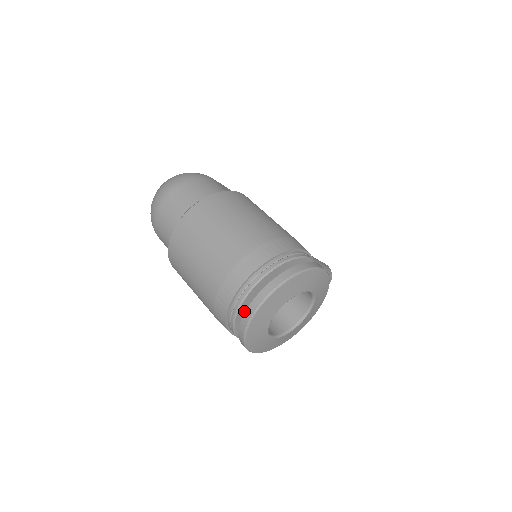
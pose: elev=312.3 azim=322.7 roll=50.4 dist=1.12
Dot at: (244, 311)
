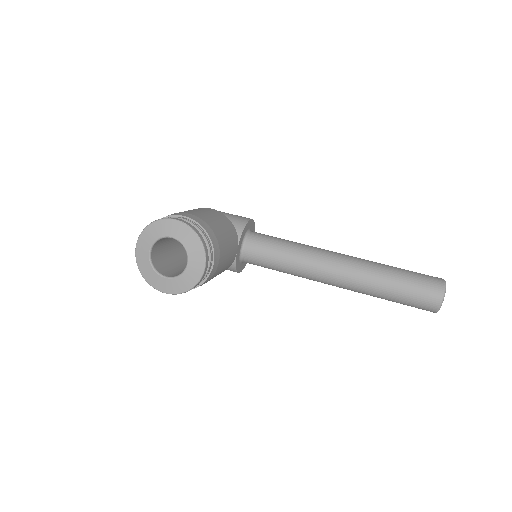
Dot at: occluded
